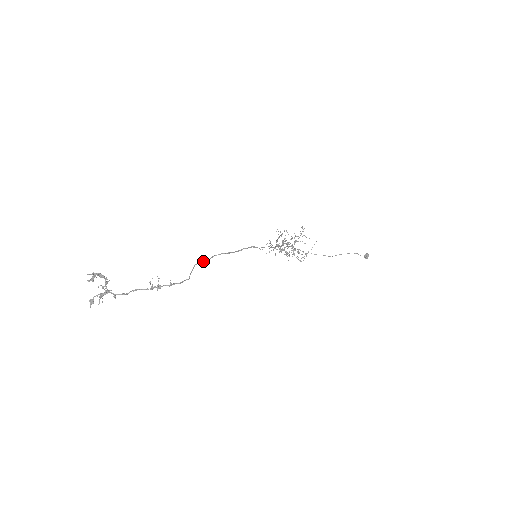
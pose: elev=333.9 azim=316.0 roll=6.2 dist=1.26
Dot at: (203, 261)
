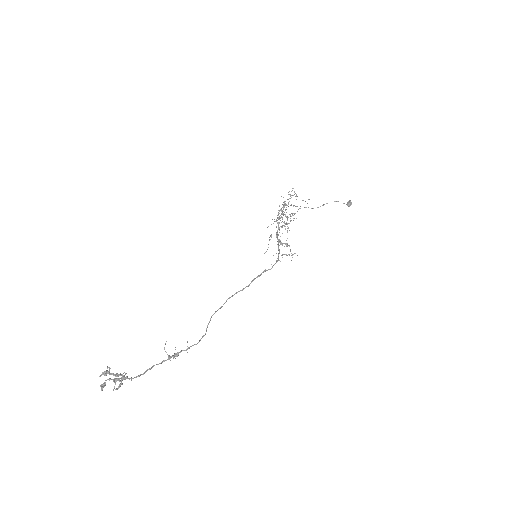
Dot at: (218, 309)
